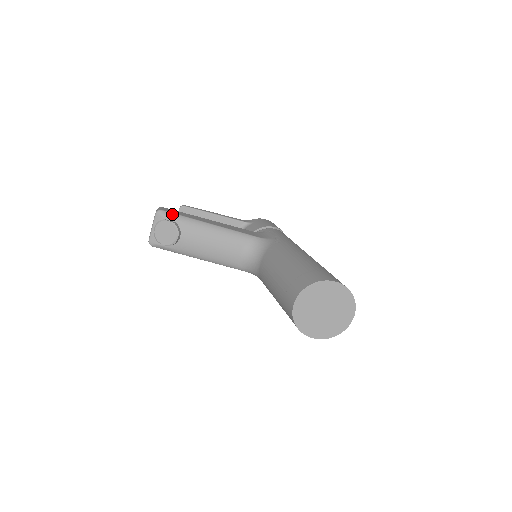
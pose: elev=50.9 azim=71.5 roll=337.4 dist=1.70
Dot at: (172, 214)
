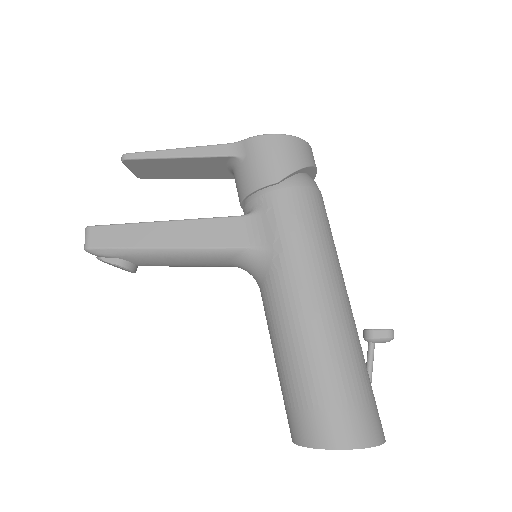
Dot at: (105, 250)
